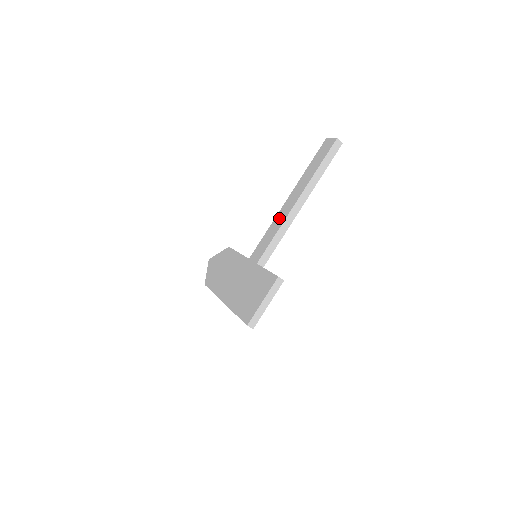
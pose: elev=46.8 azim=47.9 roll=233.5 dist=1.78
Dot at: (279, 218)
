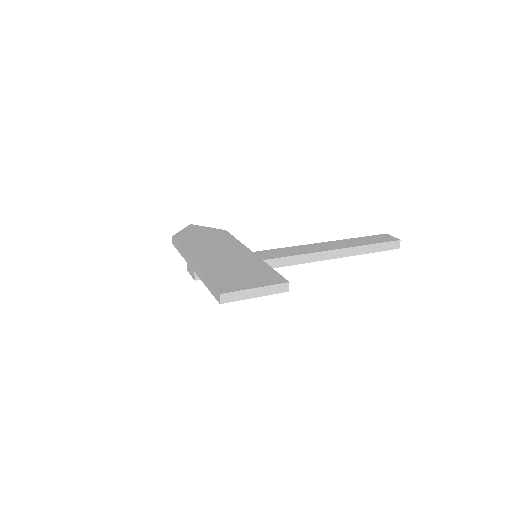
Dot at: (303, 248)
